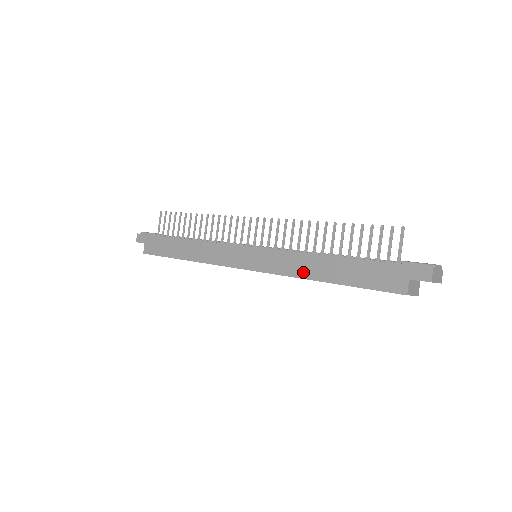
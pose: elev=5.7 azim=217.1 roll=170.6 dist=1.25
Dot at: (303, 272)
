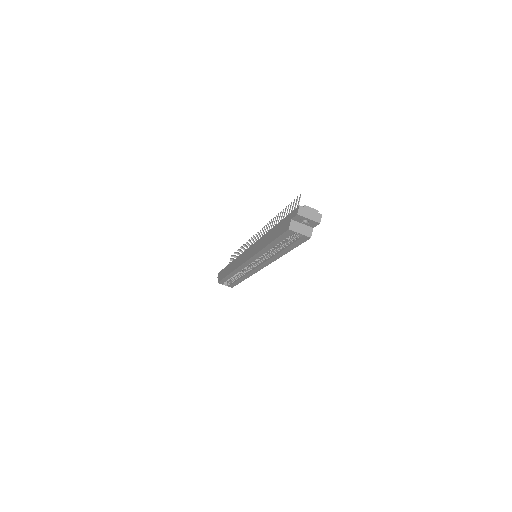
Dot at: (261, 247)
